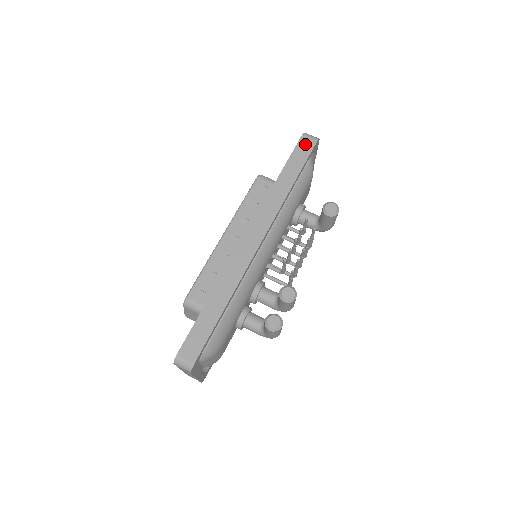
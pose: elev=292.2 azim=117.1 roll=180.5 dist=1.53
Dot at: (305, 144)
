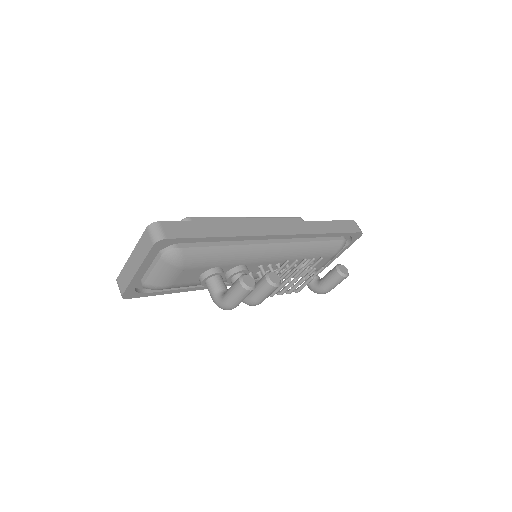
Dot at: (352, 226)
